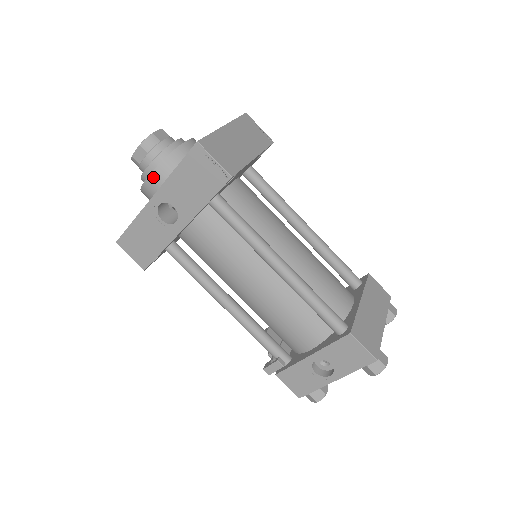
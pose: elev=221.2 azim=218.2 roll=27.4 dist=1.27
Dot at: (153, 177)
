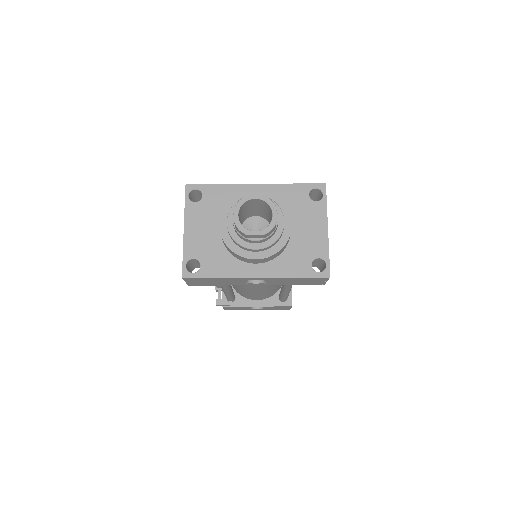
Dot at: (261, 260)
